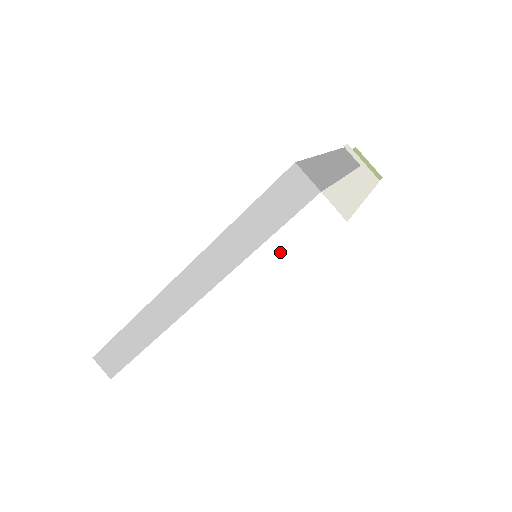
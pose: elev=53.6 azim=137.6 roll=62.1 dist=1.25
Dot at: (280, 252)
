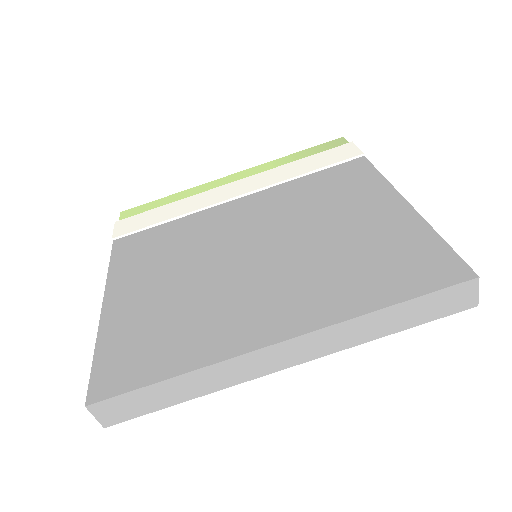
Dot at: (406, 342)
